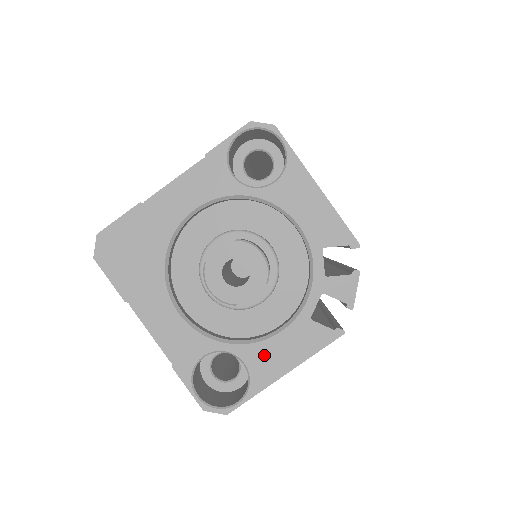
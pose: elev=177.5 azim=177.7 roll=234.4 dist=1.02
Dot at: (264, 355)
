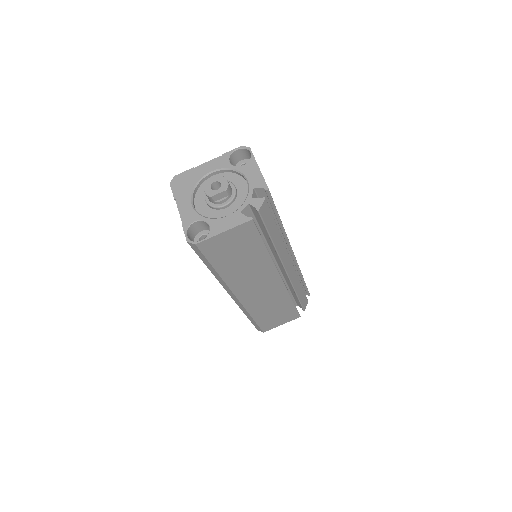
Dot at: (218, 224)
